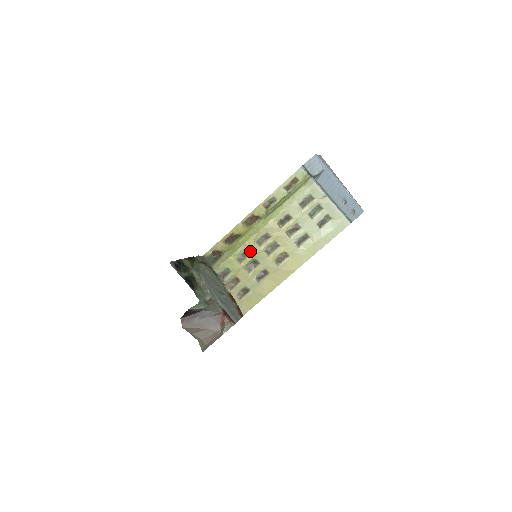
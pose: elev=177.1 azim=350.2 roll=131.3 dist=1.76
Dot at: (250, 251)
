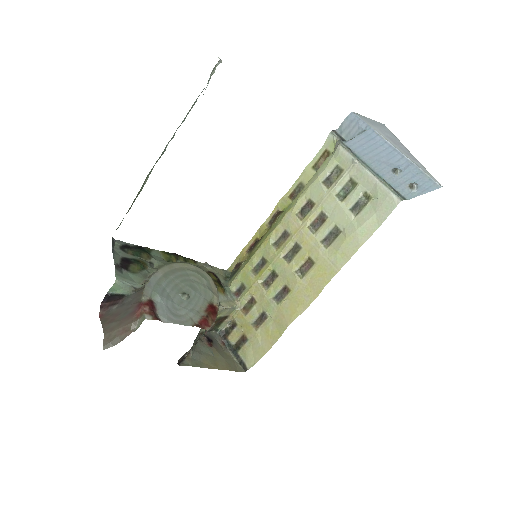
Dot at: (266, 257)
